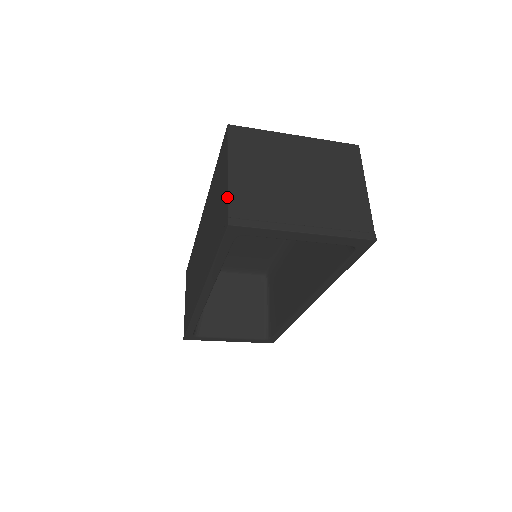
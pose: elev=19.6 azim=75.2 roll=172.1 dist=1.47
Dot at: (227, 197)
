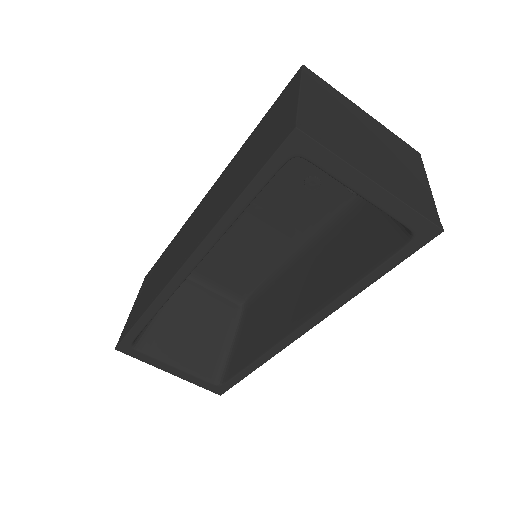
Dot at: (296, 109)
